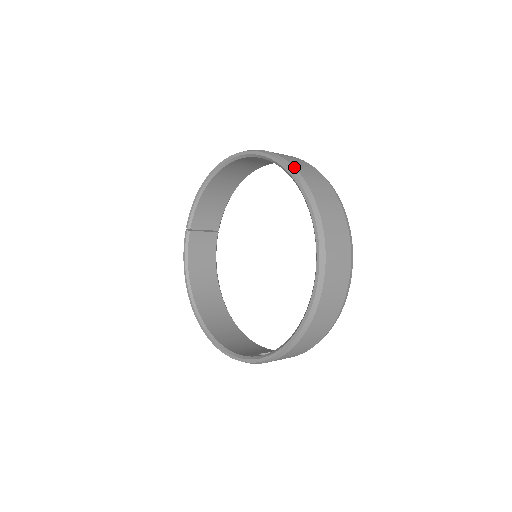
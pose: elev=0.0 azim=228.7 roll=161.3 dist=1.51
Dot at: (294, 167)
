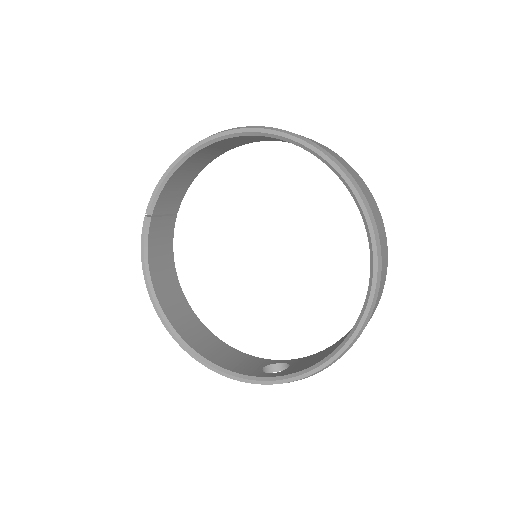
Dot at: (338, 161)
